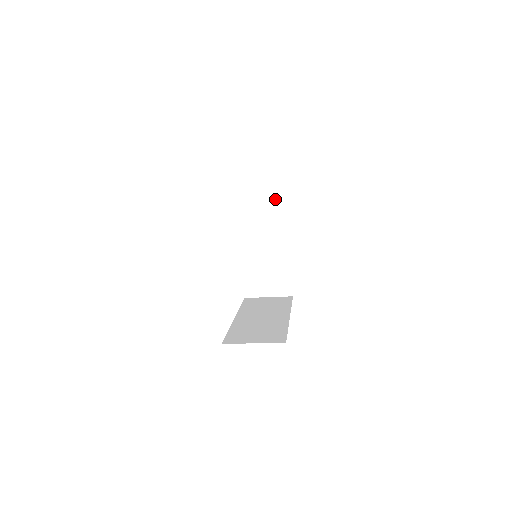
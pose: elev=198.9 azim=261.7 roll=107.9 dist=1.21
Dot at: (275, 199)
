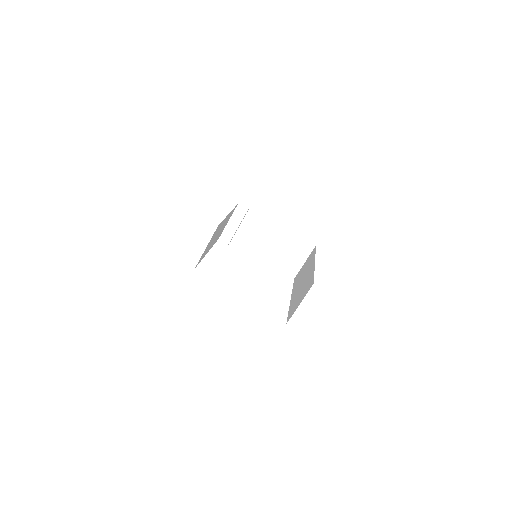
Dot at: (235, 212)
